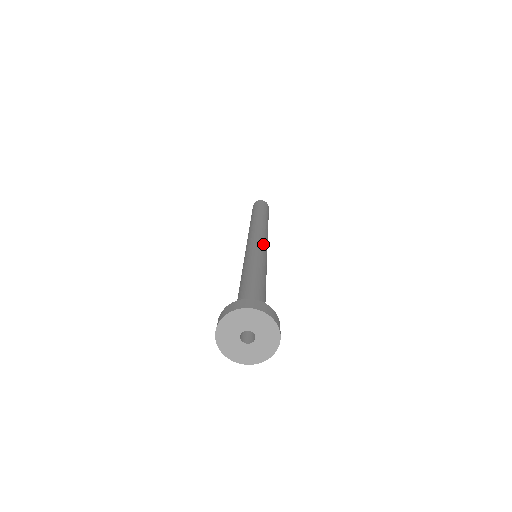
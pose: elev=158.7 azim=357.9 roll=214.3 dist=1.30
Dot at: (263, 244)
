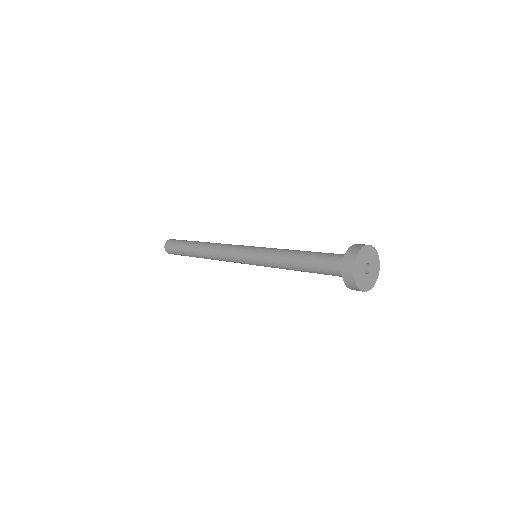
Dot at: occluded
